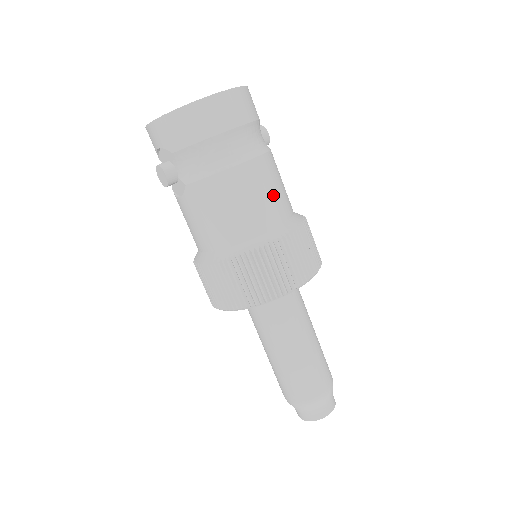
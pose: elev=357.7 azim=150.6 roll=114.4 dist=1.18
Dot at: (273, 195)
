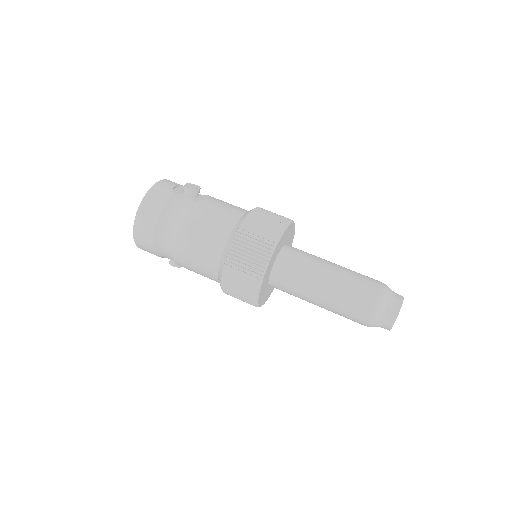
Dot at: (204, 241)
